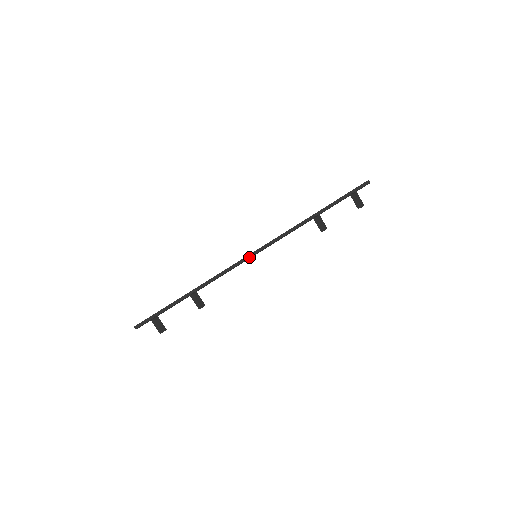
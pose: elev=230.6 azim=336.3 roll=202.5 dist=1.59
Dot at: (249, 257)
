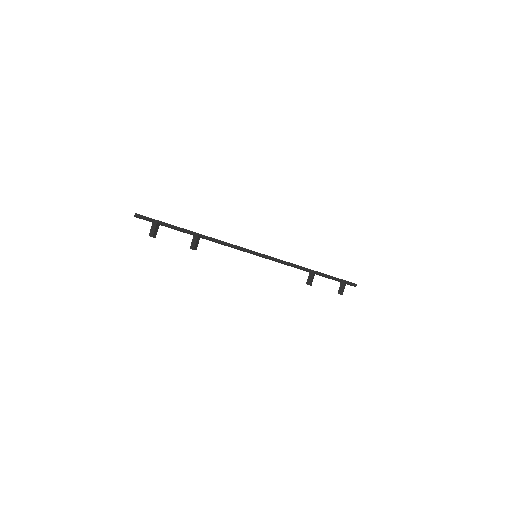
Dot at: (251, 252)
